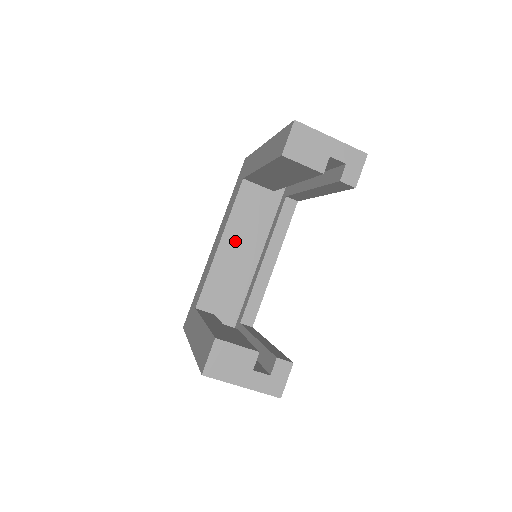
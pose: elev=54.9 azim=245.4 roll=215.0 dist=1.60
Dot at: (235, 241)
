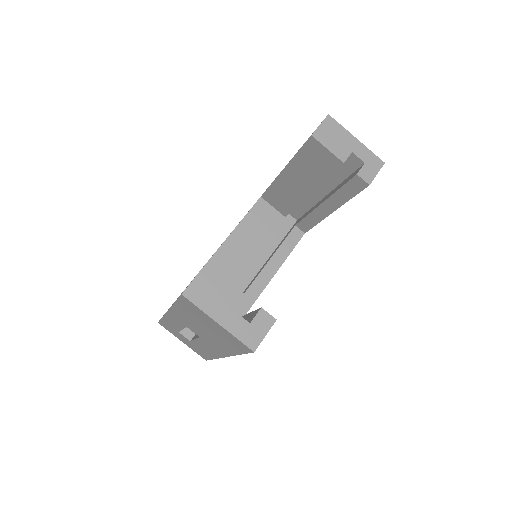
Dot at: (238, 247)
